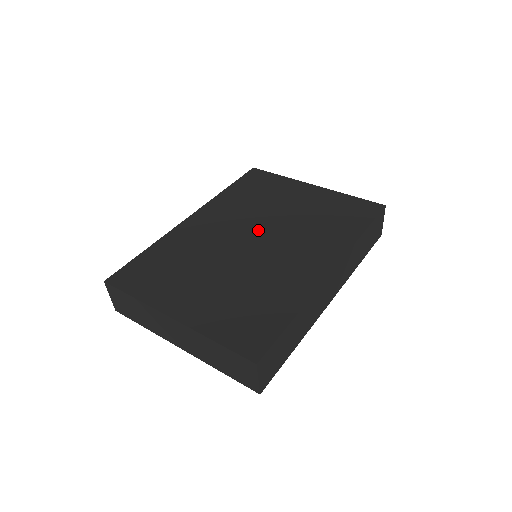
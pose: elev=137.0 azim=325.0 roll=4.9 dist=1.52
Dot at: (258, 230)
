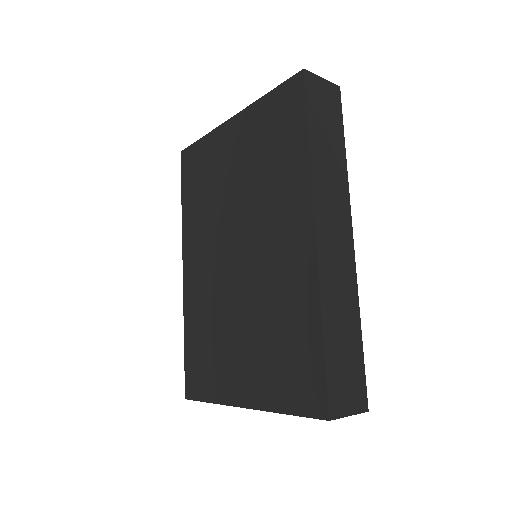
Dot at: (231, 237)
